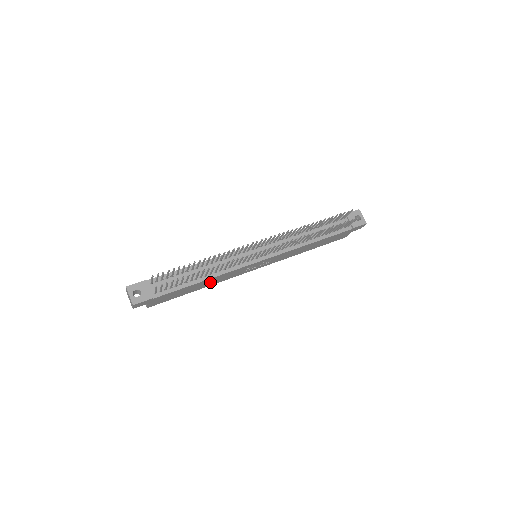
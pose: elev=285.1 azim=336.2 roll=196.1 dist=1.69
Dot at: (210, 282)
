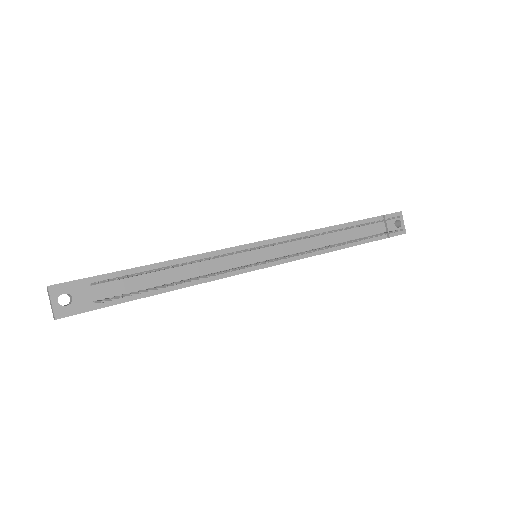
Dot at: occluded
